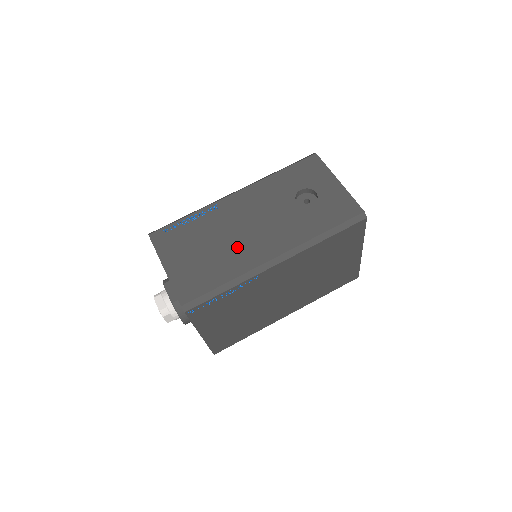
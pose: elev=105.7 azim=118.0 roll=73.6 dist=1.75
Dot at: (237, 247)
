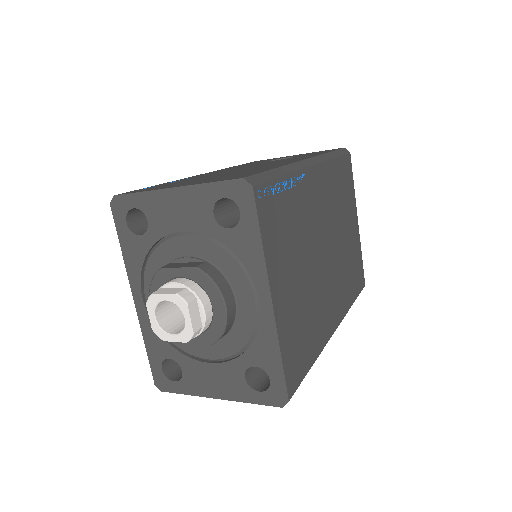
Dot at: (254, 168)
